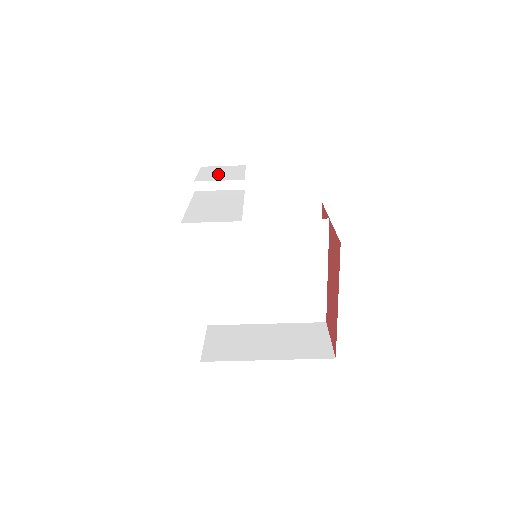
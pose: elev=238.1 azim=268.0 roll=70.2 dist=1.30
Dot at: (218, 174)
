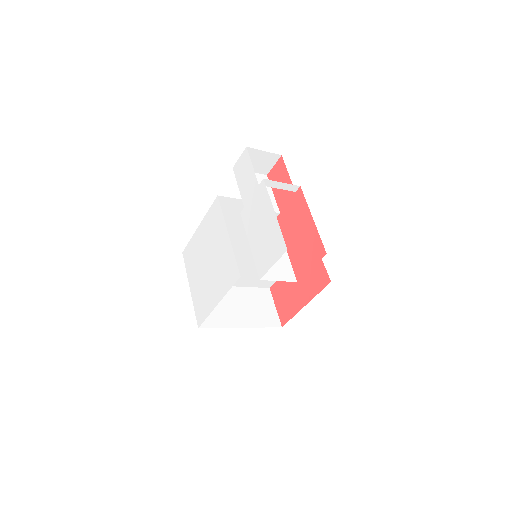
Dot at: occluded
